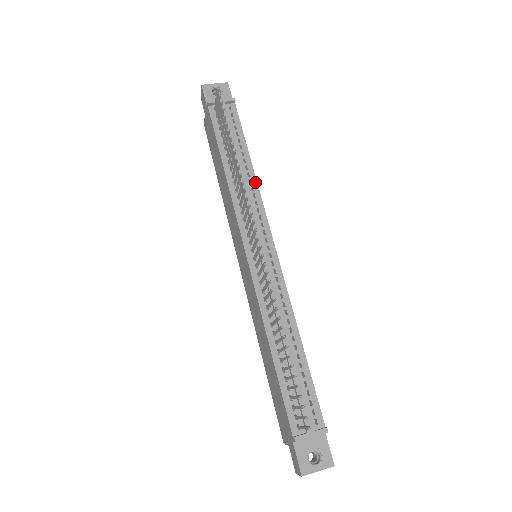
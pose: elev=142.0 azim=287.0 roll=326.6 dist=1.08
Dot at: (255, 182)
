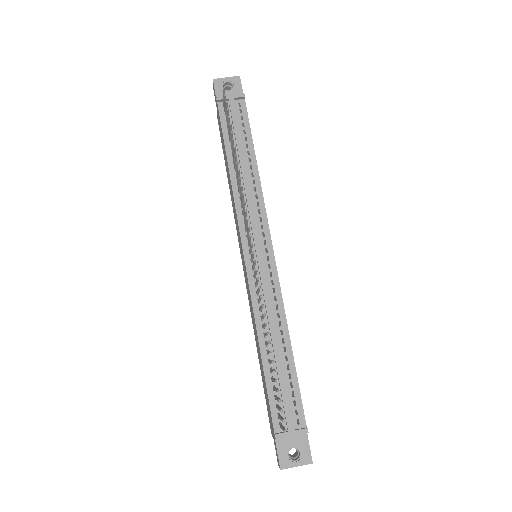
Dot at: (259, 182)
